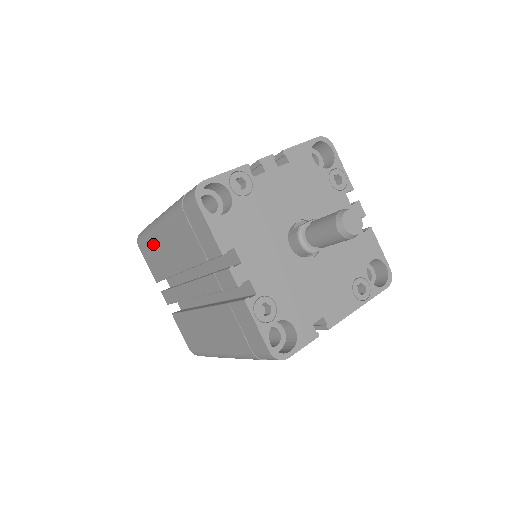
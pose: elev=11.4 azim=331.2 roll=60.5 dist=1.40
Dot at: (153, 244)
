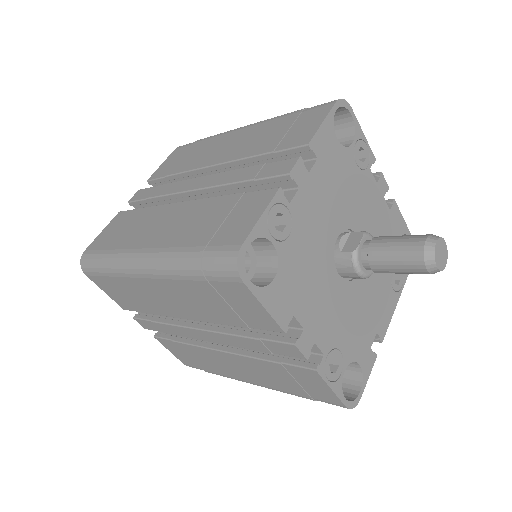
Dot at: (123, 284)
